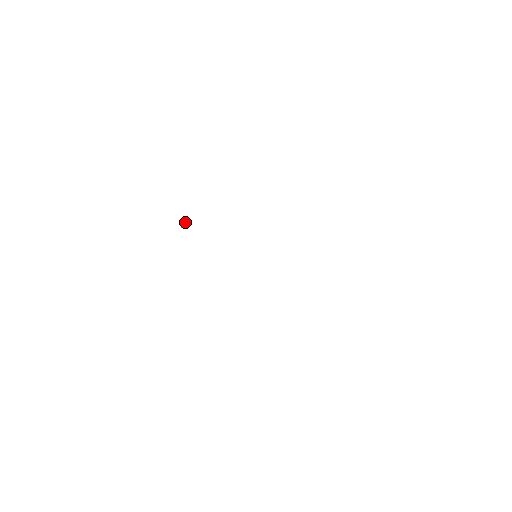
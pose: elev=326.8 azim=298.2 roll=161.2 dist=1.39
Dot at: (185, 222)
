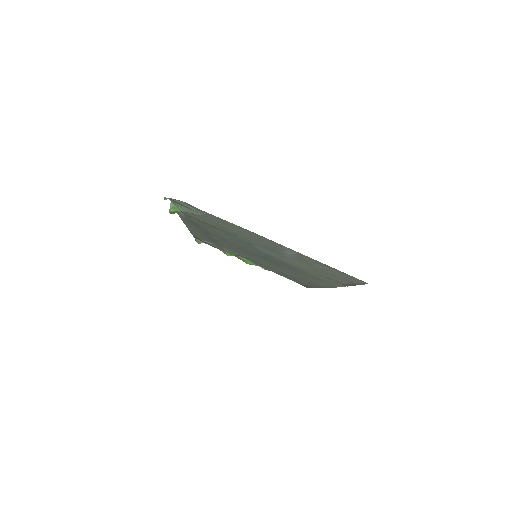
Dot at: (264, 268)
